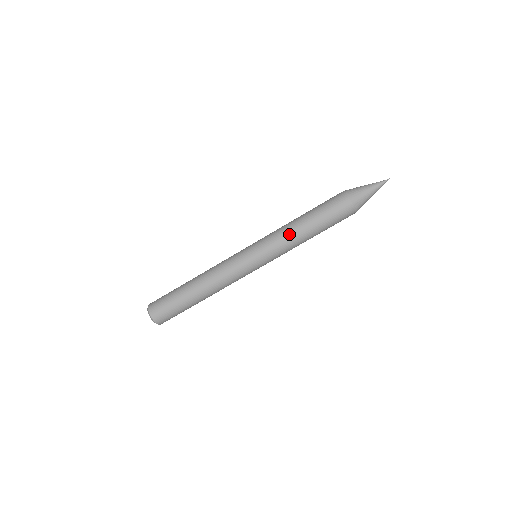
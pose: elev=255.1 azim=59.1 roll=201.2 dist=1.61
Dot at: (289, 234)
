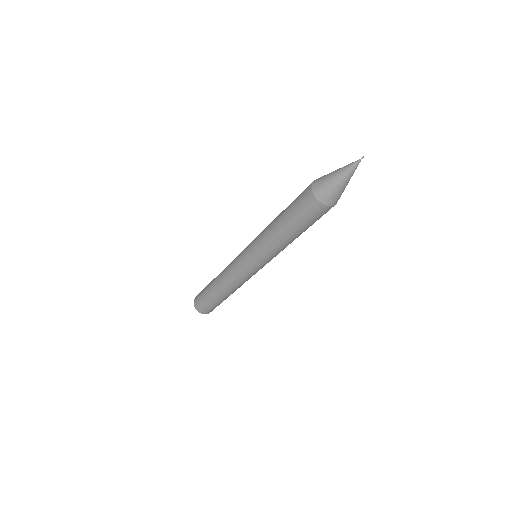
Dot at: (280, 247)
